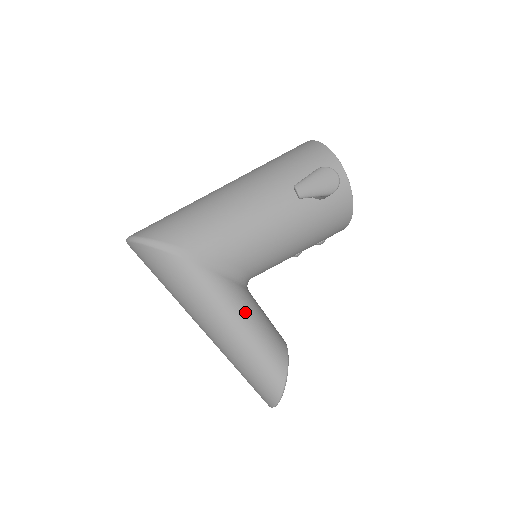
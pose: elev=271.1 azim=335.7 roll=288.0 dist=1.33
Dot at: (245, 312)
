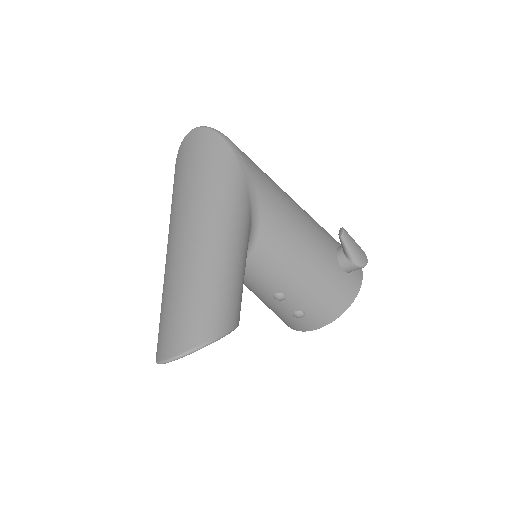
Dot at: (244, 246)
